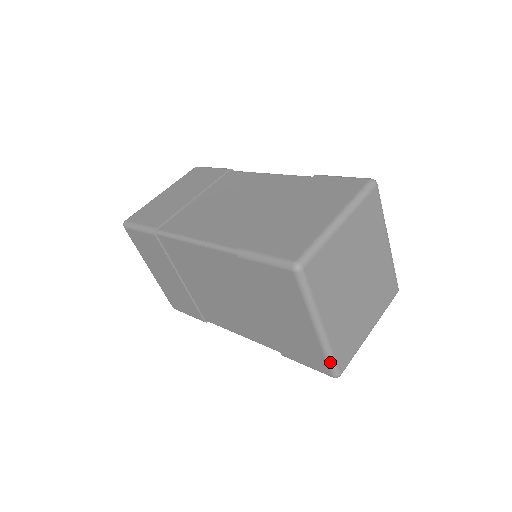
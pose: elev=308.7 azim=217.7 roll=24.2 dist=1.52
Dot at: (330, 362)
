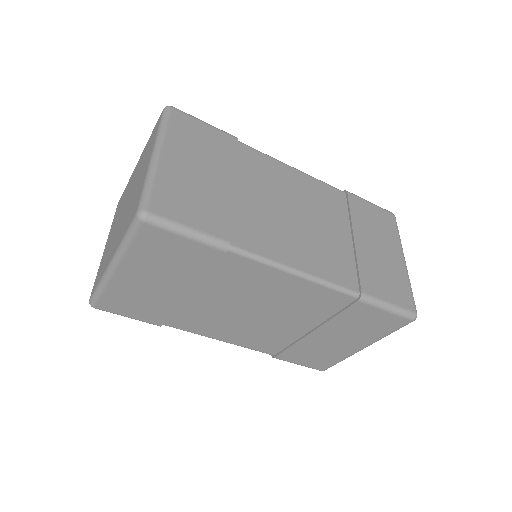
Dot at: occluded
